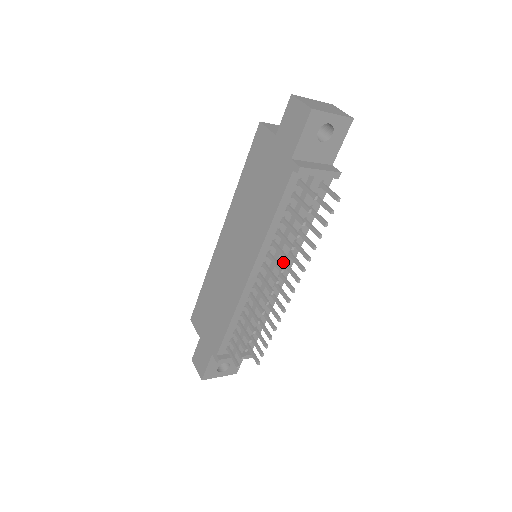
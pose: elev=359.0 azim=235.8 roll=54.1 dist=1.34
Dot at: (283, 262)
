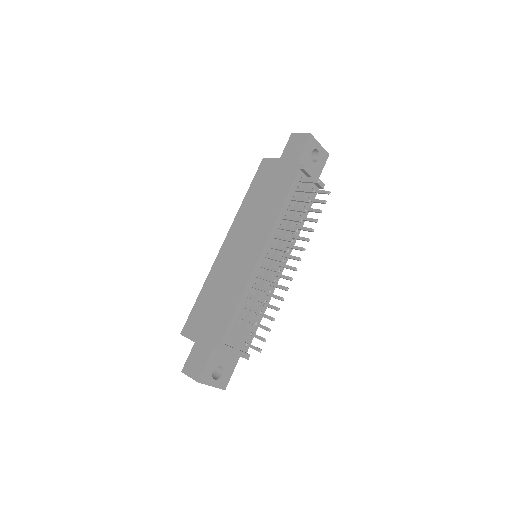
Dot at: occluded
